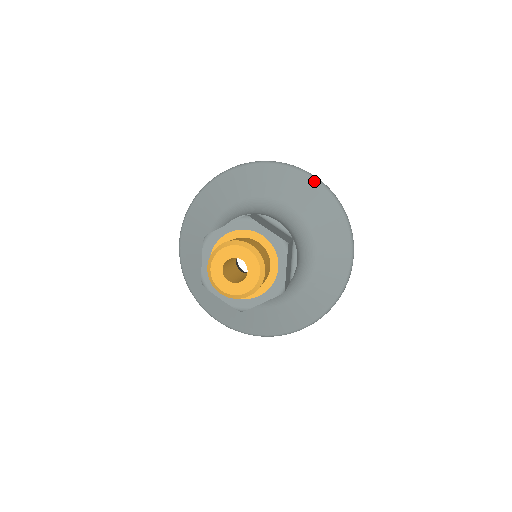
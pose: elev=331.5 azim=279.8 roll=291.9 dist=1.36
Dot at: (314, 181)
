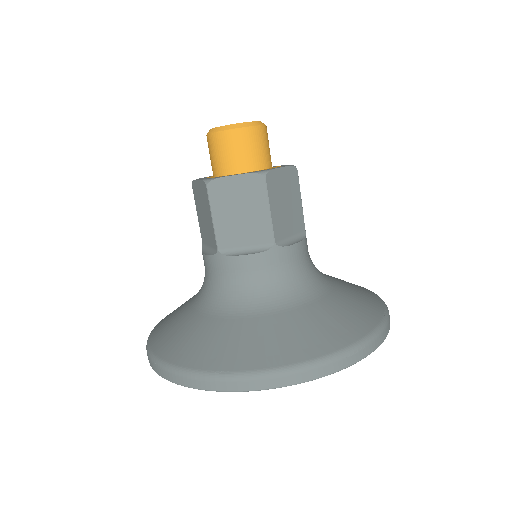
Dot at: occluded
